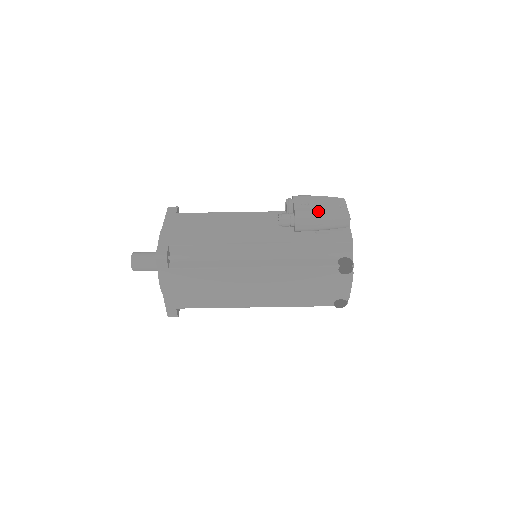
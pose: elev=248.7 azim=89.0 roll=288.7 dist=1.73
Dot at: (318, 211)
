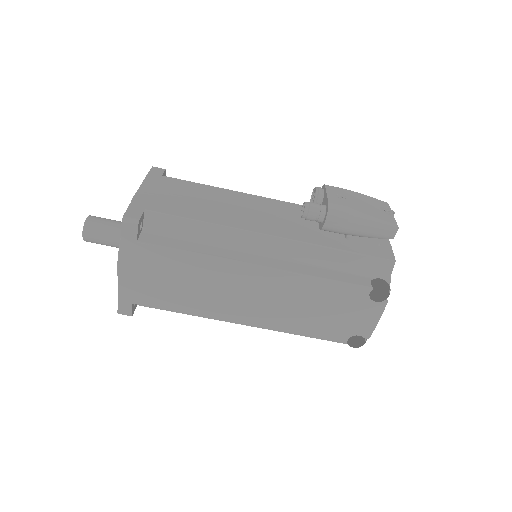
Dot at: (359, 208)
